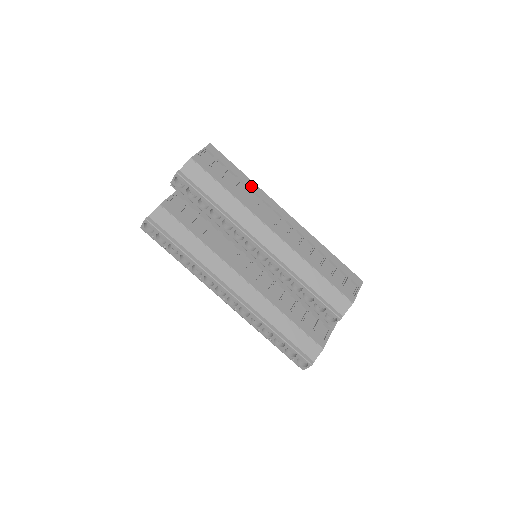
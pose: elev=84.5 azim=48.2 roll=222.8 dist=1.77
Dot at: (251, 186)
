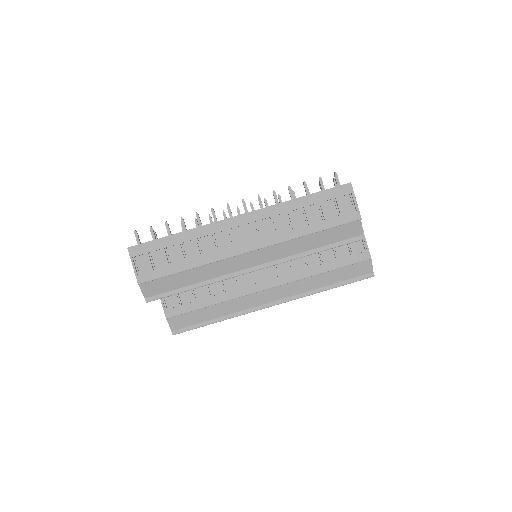
Dot at: (192, 237)
